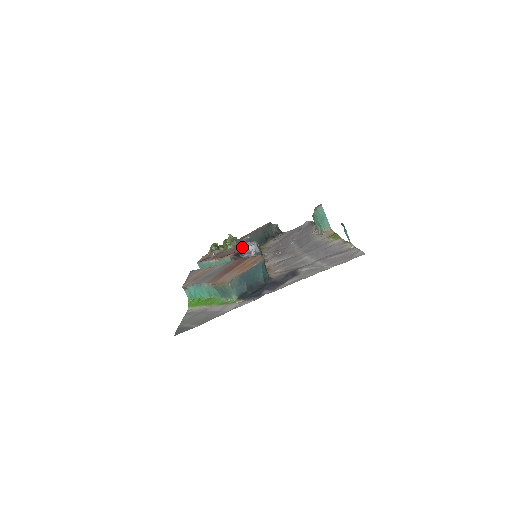
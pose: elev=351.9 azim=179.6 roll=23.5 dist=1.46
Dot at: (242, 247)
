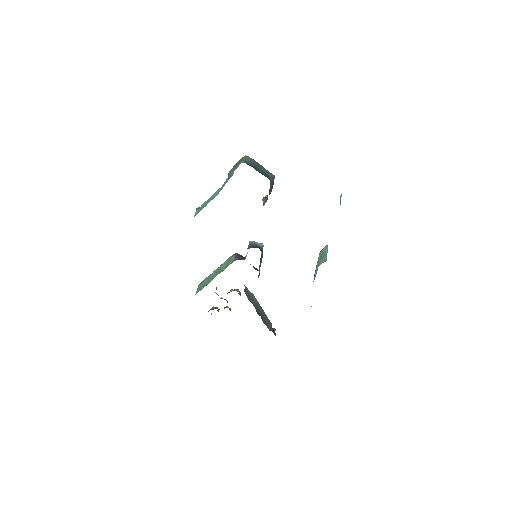
Dot at: occluded
